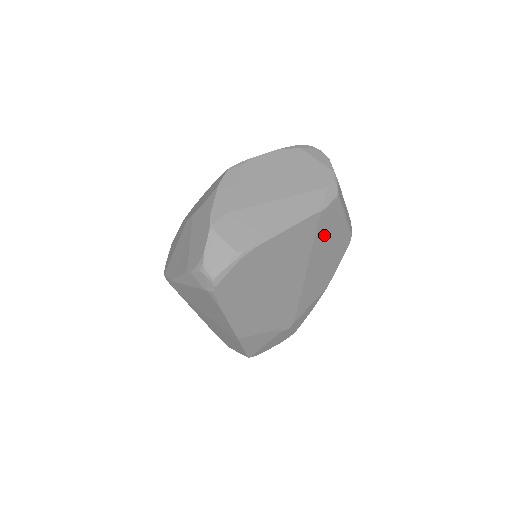
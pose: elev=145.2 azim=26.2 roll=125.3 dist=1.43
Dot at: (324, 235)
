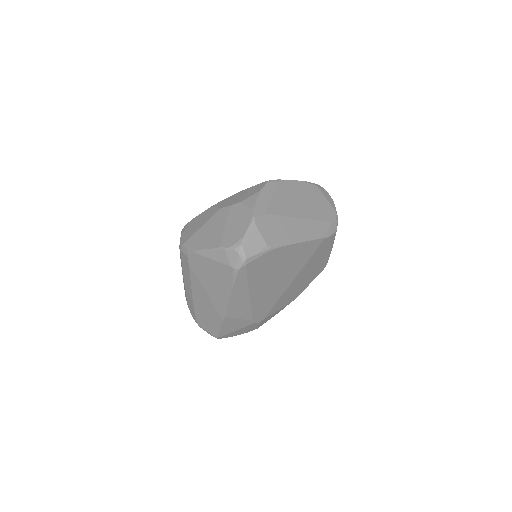
Dot at: (316, 257)
